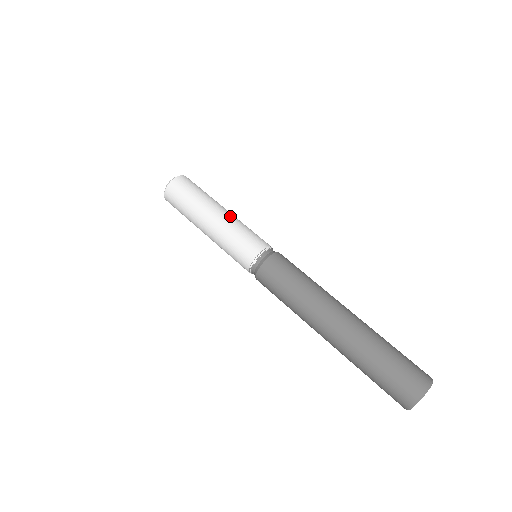
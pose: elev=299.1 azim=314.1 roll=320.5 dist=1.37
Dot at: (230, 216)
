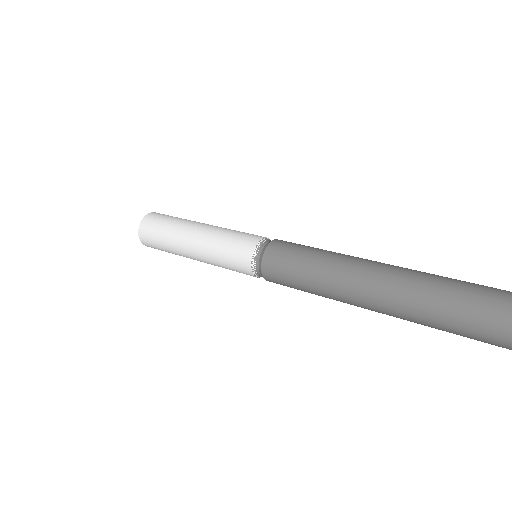
Dot at: (215, 226)
